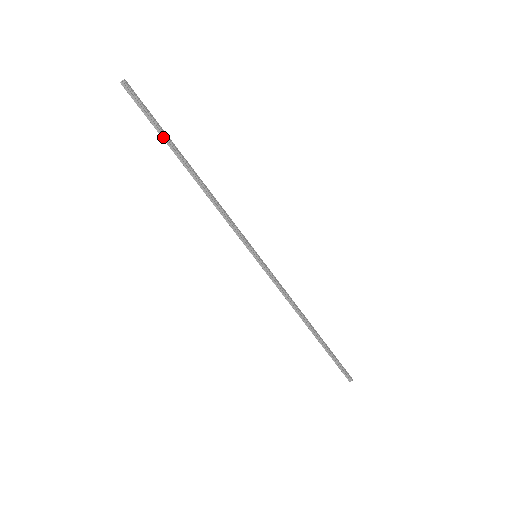
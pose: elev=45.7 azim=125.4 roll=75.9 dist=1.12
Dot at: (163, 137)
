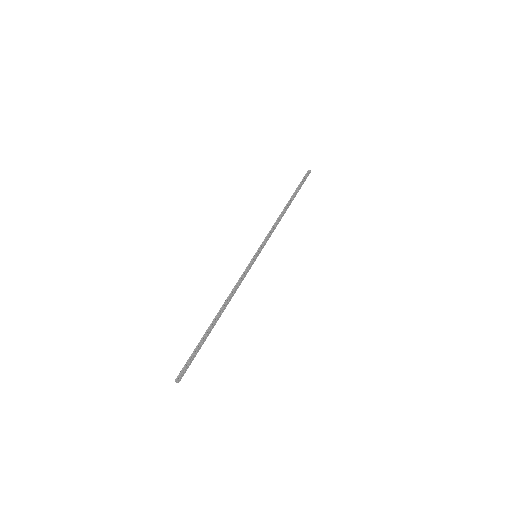
Dot at: (202, 342)
